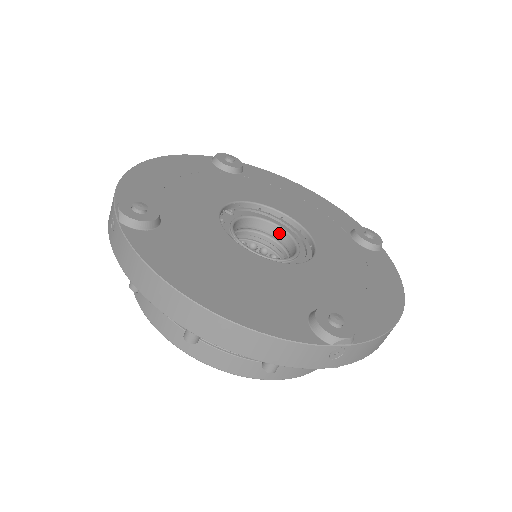
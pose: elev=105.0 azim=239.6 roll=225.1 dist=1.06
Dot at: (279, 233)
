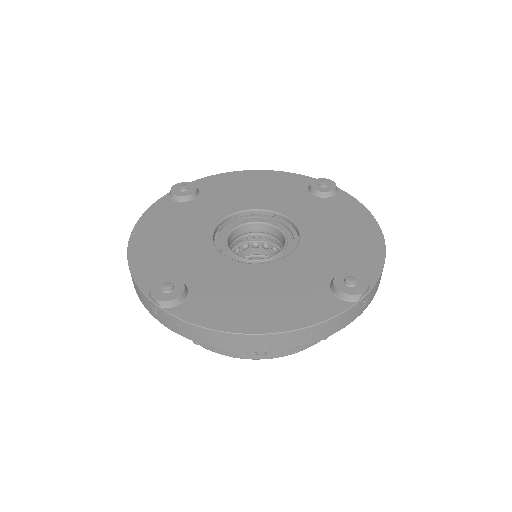
Dot at: (261, 227)
